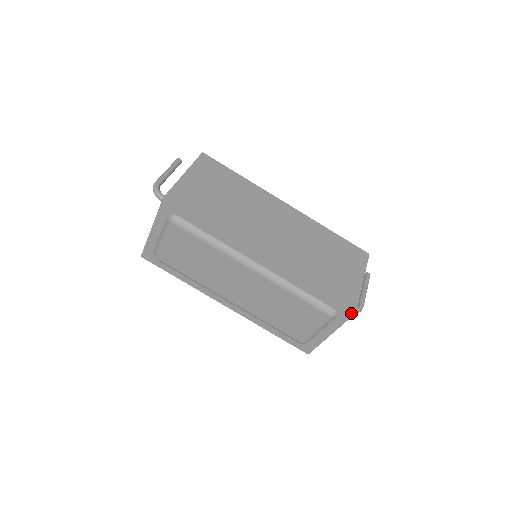
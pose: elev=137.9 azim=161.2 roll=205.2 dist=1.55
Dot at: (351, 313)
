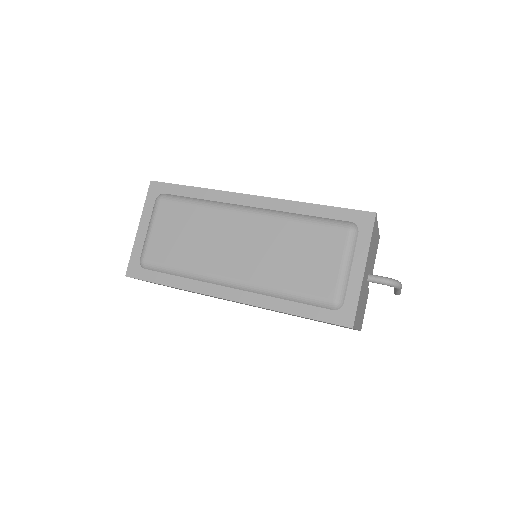
Dot at: (371, 216)
